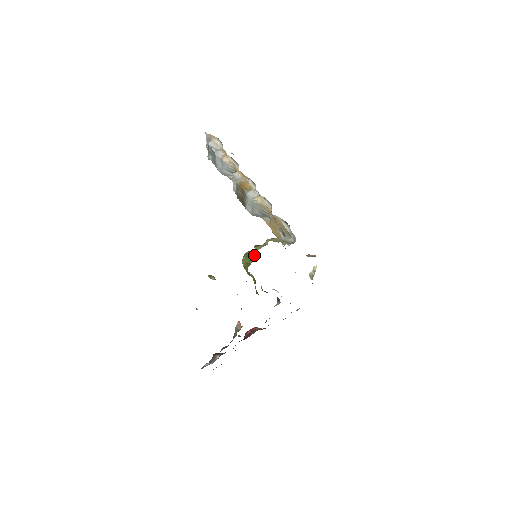
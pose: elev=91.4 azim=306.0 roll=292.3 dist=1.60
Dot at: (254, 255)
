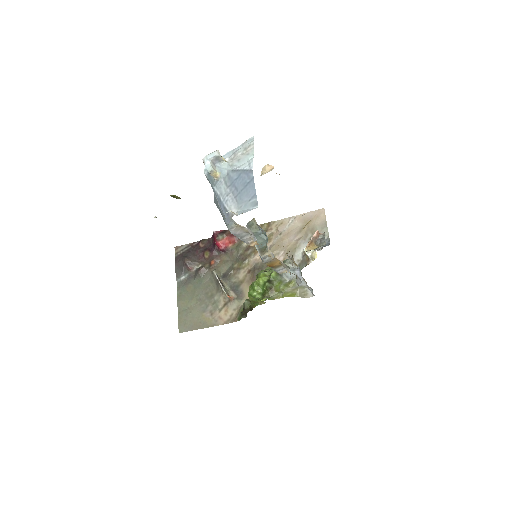
Dot at: (265, 302)
